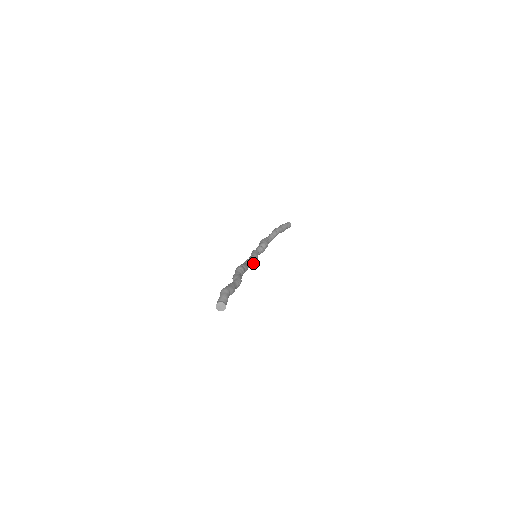
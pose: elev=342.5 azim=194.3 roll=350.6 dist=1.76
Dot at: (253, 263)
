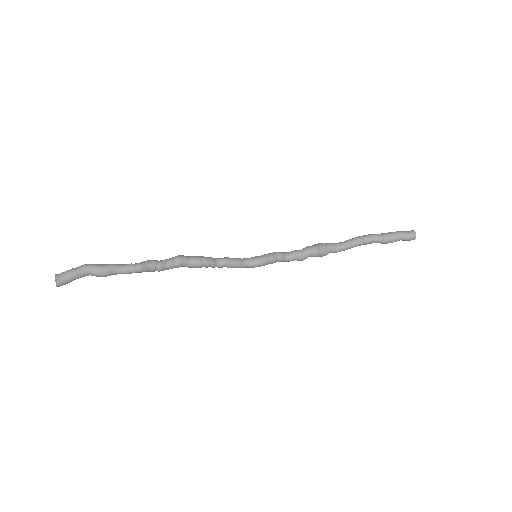
Dot at: (251, 265)
